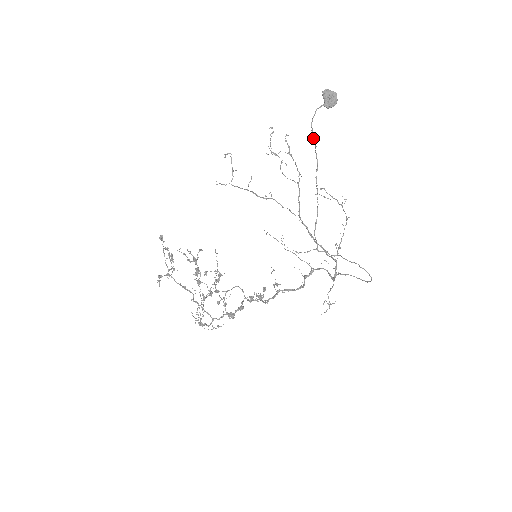
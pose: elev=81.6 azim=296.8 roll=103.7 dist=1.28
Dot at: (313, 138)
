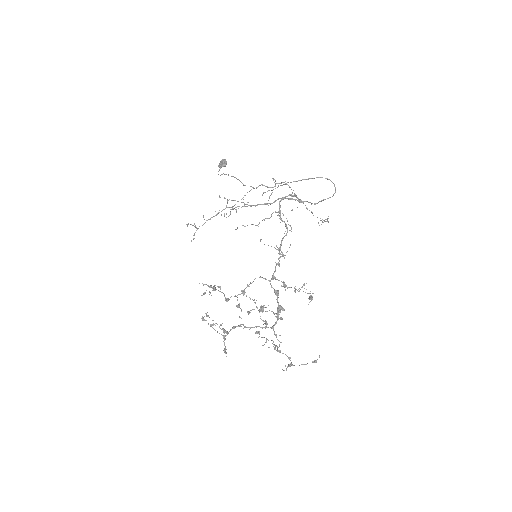
Dot at: occluded
